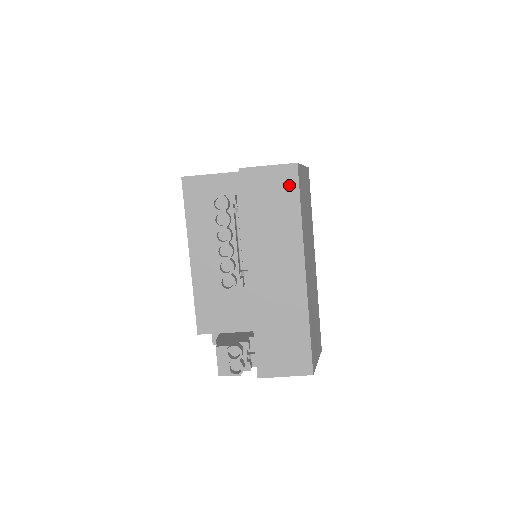
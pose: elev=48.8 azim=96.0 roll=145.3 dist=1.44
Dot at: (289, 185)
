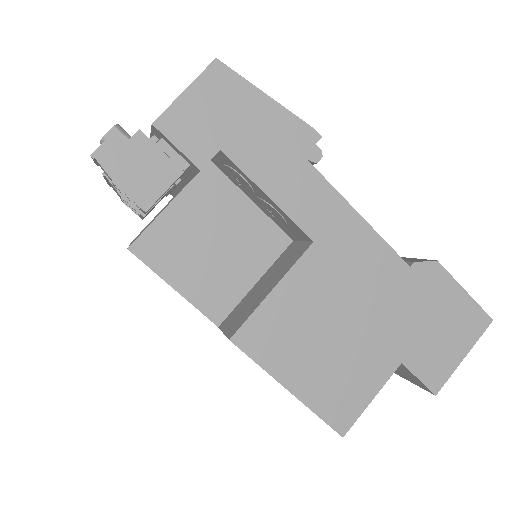
Dot at: occluded
